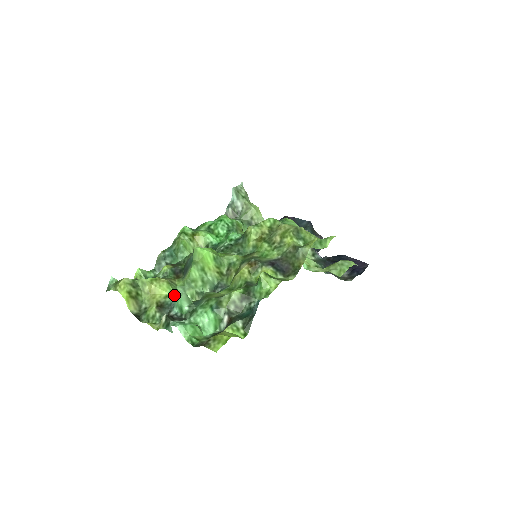
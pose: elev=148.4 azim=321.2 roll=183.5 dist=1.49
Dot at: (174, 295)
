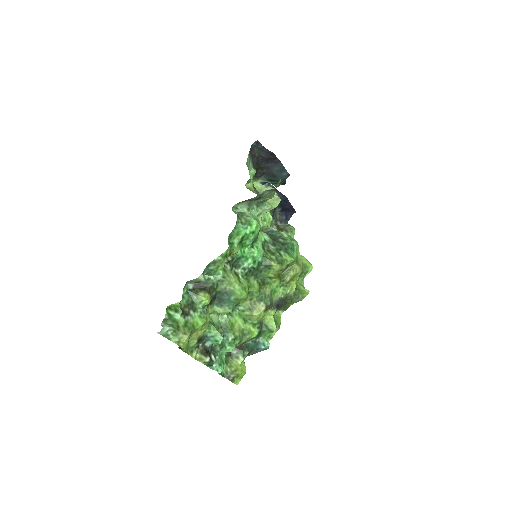
Dot at: (213, 335)
